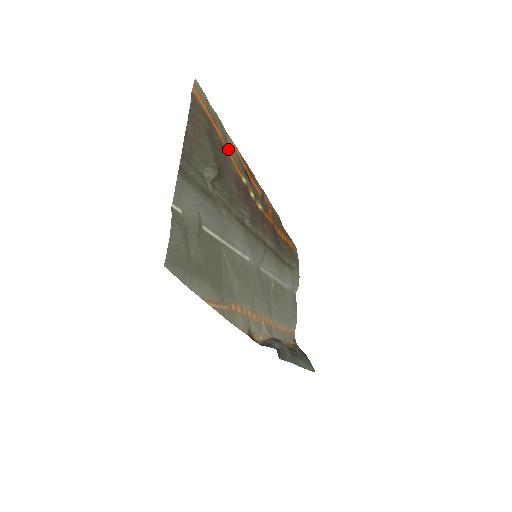
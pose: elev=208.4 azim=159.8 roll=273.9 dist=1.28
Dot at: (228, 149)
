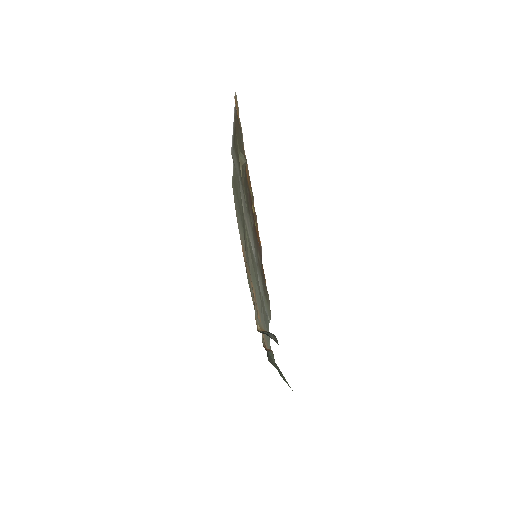
Dot at: occluded
